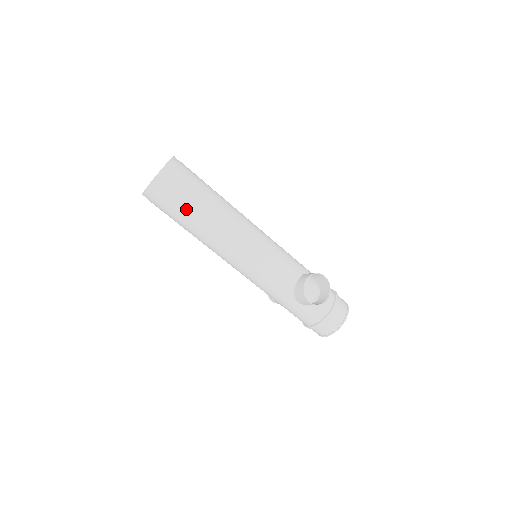
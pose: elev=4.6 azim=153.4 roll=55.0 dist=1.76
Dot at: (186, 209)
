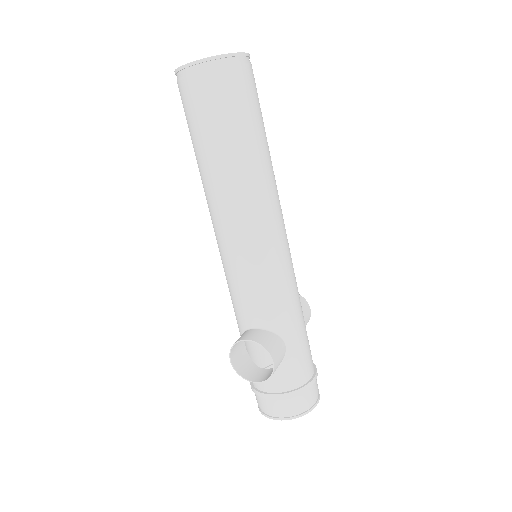
Dot at: (192, 132)
